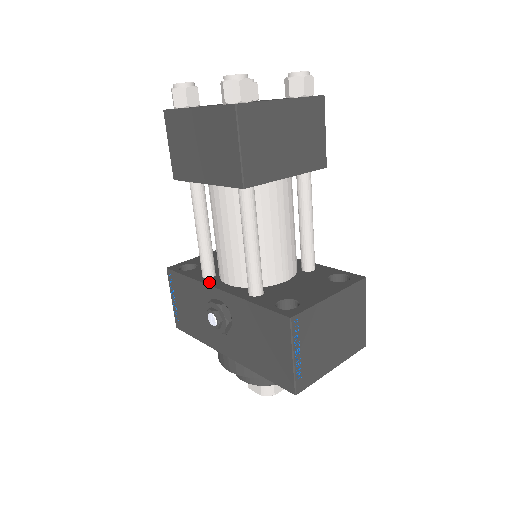
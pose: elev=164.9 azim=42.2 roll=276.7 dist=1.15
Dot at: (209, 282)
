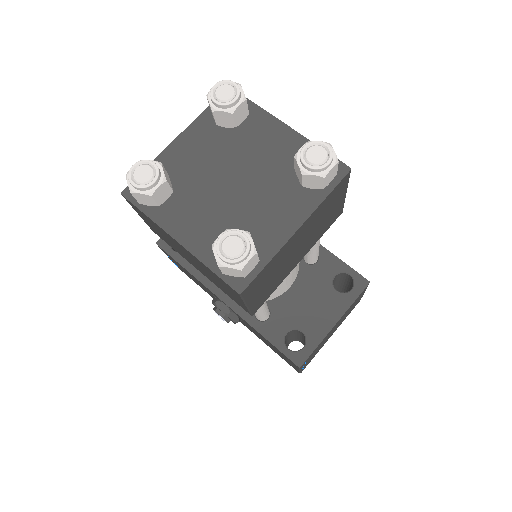
Dot at: (211, 285)
